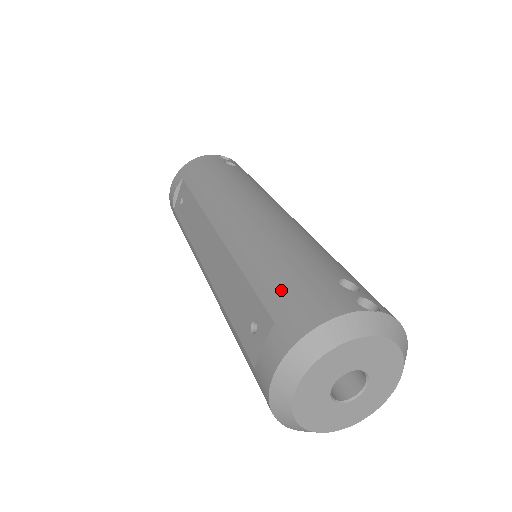
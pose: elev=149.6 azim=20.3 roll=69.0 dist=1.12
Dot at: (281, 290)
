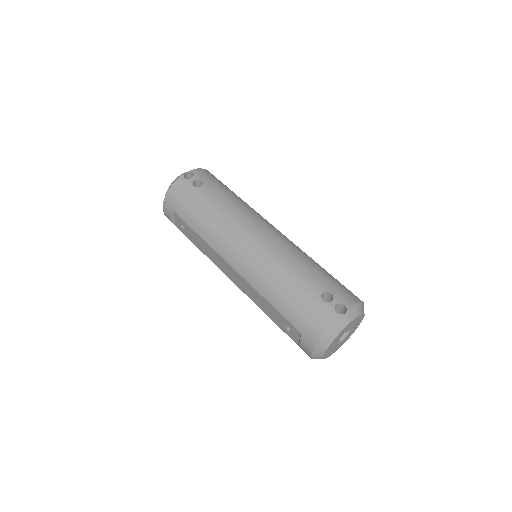
Dot at: (296, 315)
